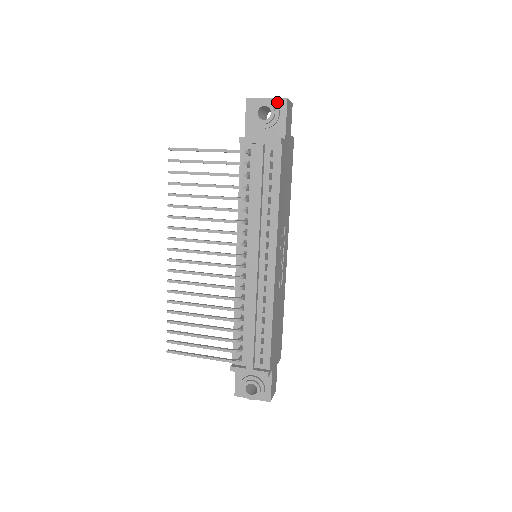
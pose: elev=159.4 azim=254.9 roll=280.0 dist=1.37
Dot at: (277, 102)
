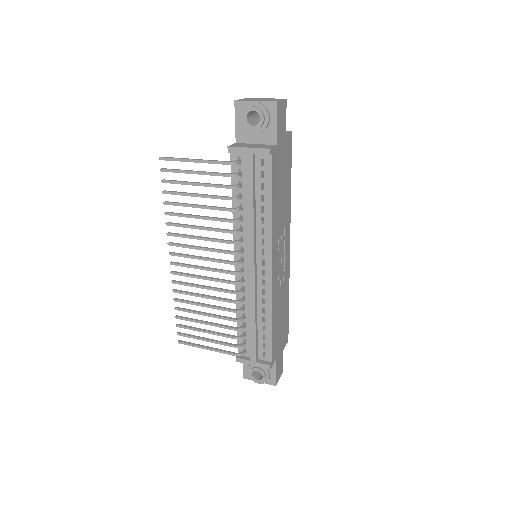
Dot at: (266, 105)
